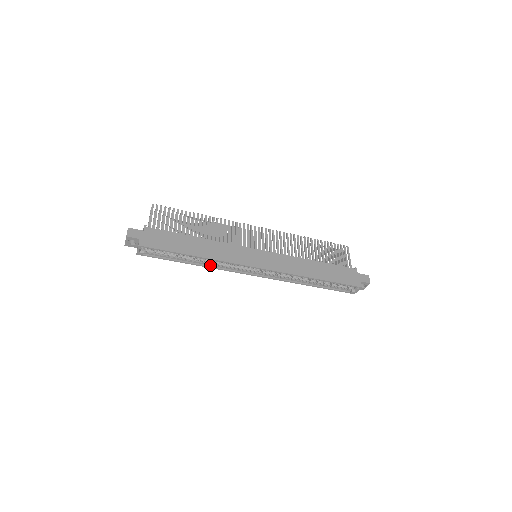
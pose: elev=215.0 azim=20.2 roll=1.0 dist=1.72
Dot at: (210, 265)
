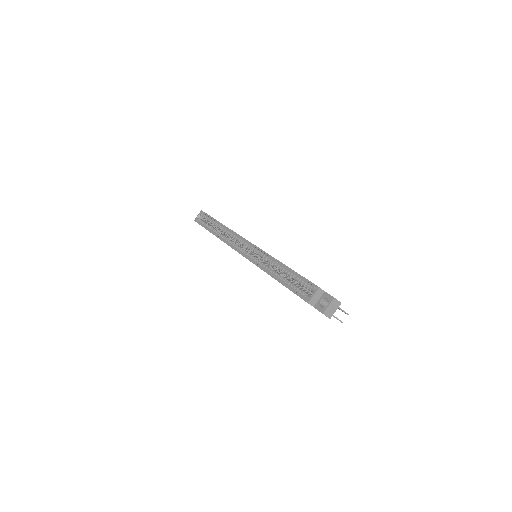
Dot at: (221, 238)
